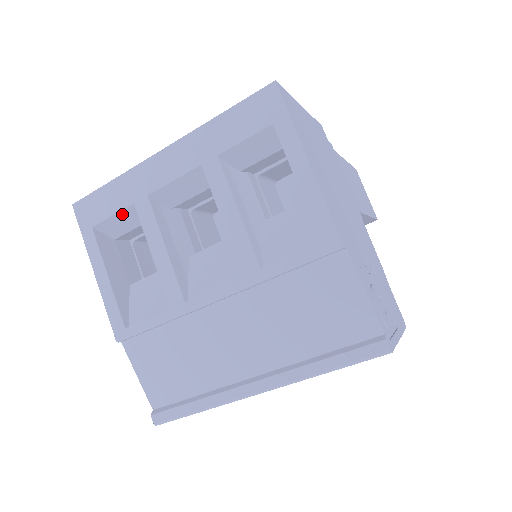
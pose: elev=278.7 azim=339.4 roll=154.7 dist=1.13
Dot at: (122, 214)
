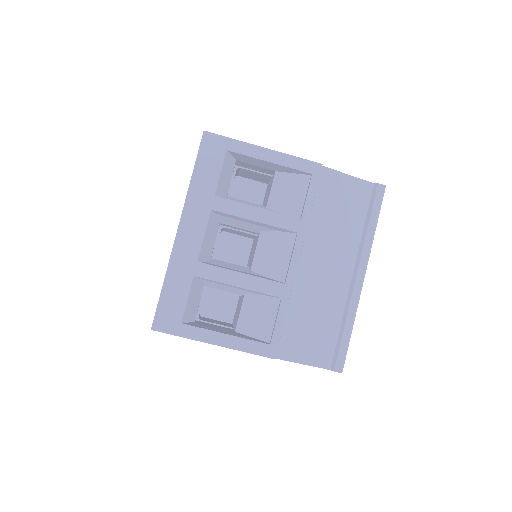
Dot at: (191, 293)
